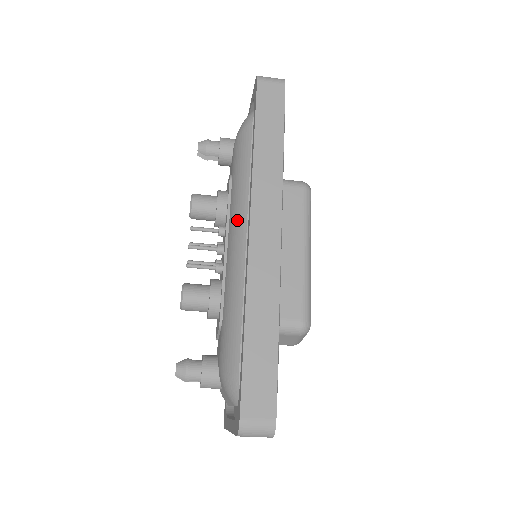
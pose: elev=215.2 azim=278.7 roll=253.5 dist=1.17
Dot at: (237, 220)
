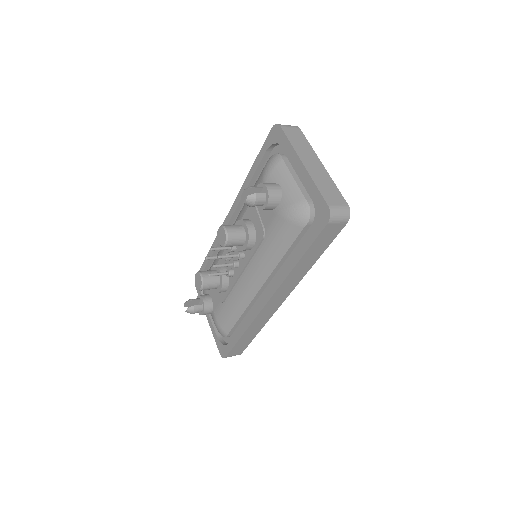
Dot at: (257, 275)
